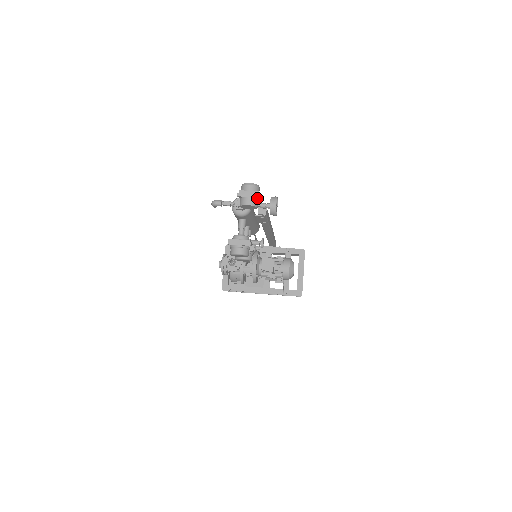
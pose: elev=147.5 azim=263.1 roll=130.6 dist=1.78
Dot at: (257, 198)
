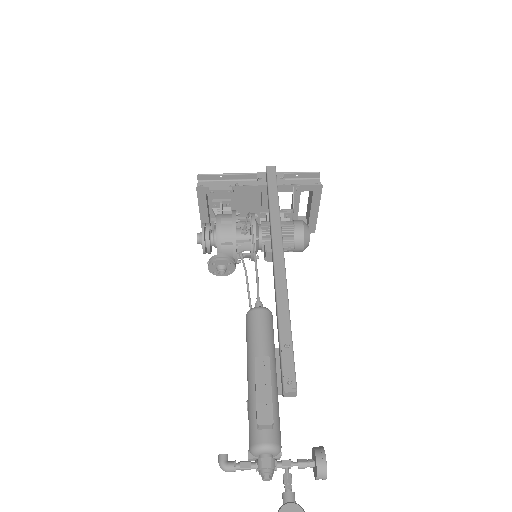
Dot at: out of frame
